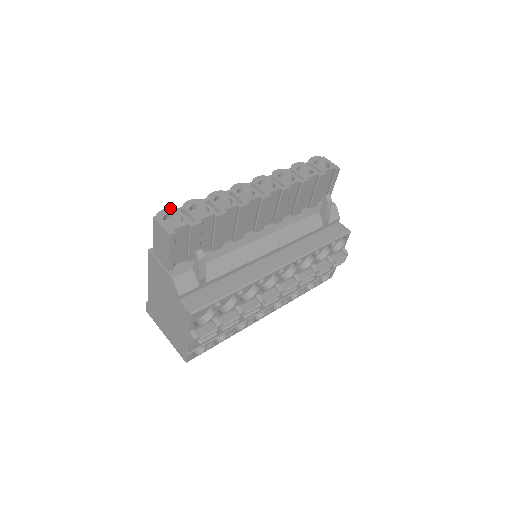
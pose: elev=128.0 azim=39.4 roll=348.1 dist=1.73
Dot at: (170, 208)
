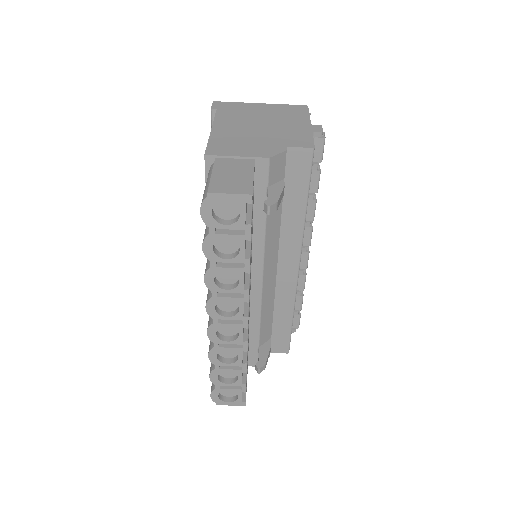
Dot at: (212, 393)
